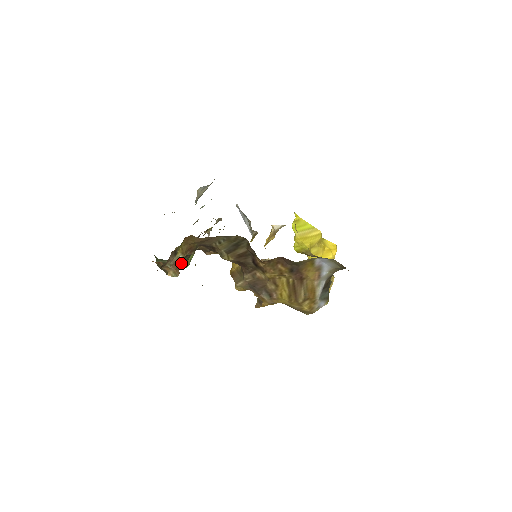
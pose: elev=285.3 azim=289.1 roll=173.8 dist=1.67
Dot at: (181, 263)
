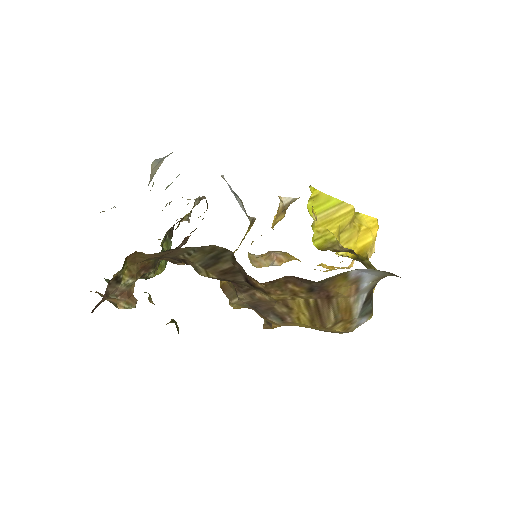
Dot at: (146, 275)
